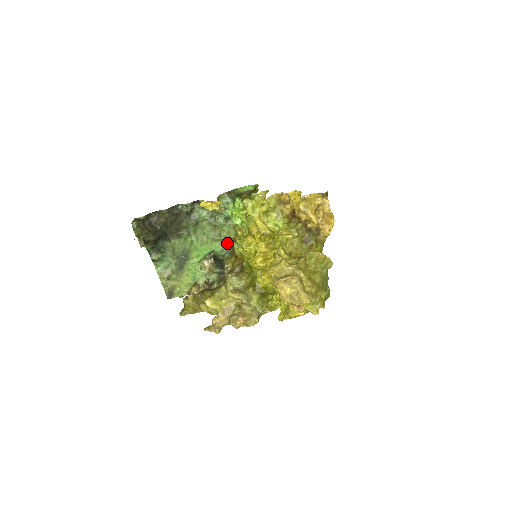
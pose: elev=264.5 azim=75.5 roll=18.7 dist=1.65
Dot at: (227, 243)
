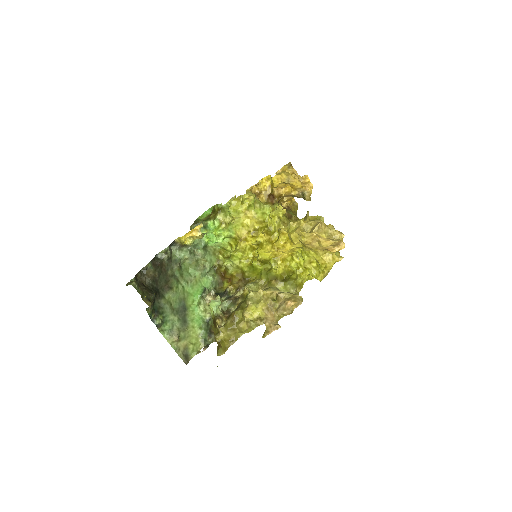
Dot at: (213, 274)
